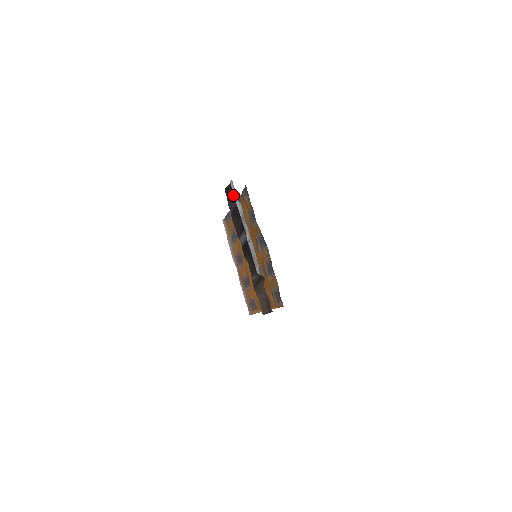
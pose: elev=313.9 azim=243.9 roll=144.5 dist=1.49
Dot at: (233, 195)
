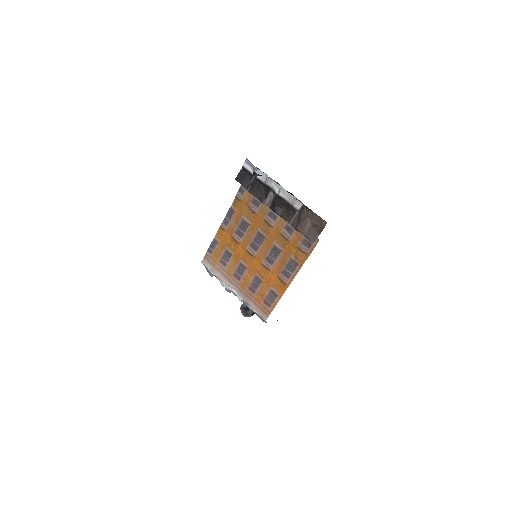
Dot at: (248, 174)
